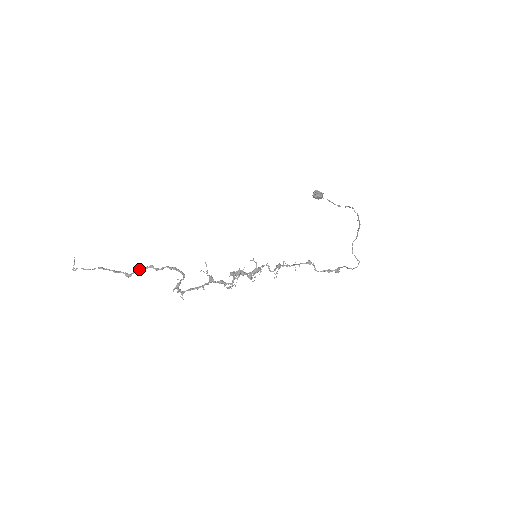
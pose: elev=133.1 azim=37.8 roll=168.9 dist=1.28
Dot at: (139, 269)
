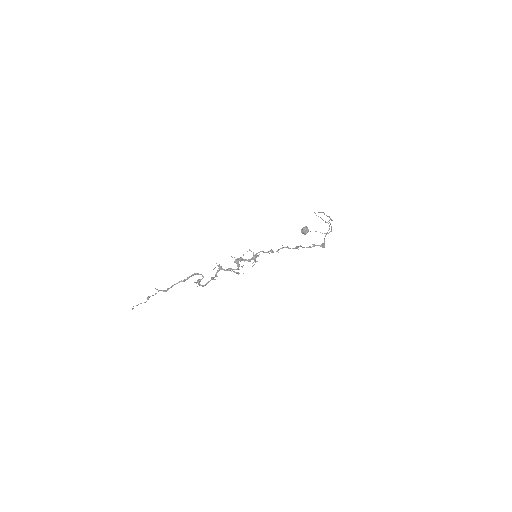
Dot at: (172, 285)
